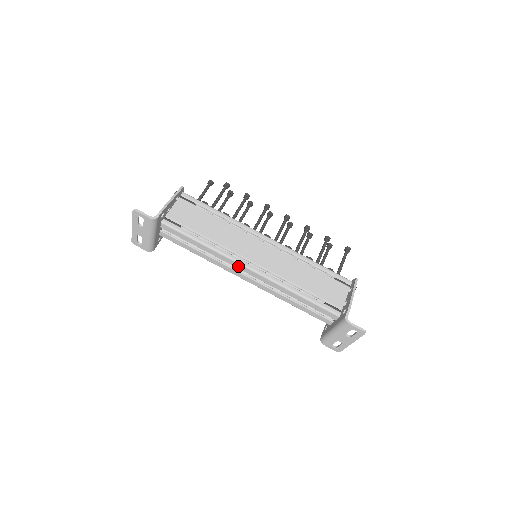
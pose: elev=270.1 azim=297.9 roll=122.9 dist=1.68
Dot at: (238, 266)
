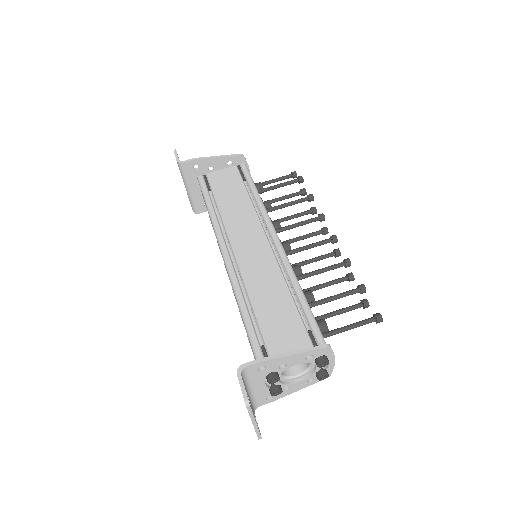
Dot at: occluded
